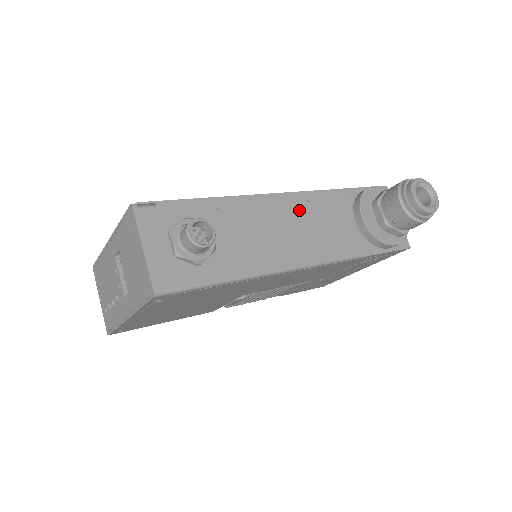
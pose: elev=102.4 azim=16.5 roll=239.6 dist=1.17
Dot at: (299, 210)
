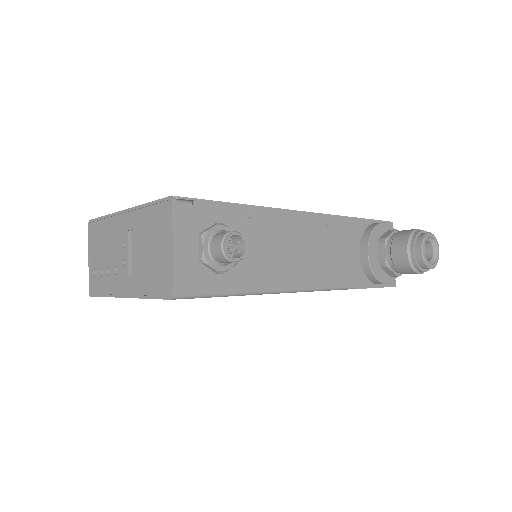
Dot at: (317, 232)
